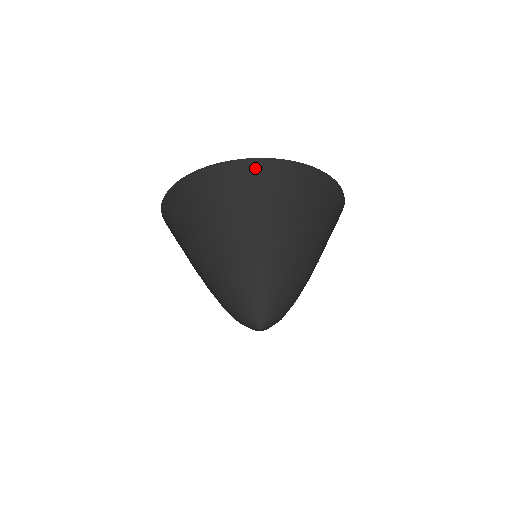
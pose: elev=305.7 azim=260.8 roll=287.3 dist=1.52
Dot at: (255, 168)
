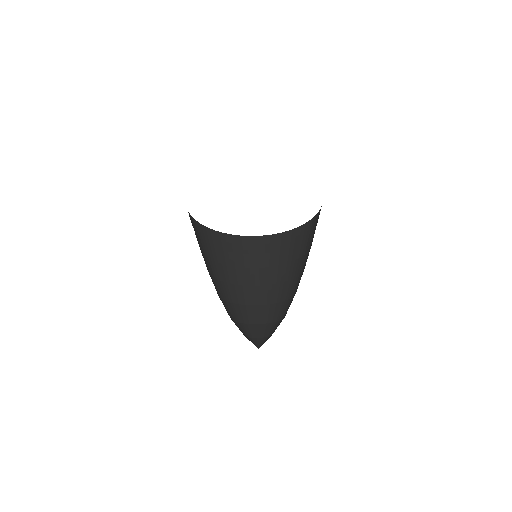
Dot at: (264, 241)
